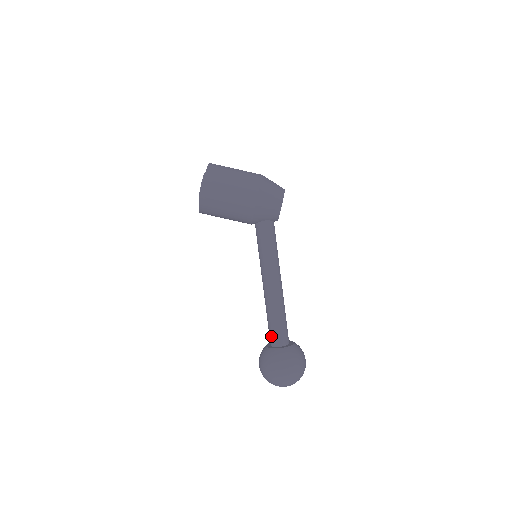
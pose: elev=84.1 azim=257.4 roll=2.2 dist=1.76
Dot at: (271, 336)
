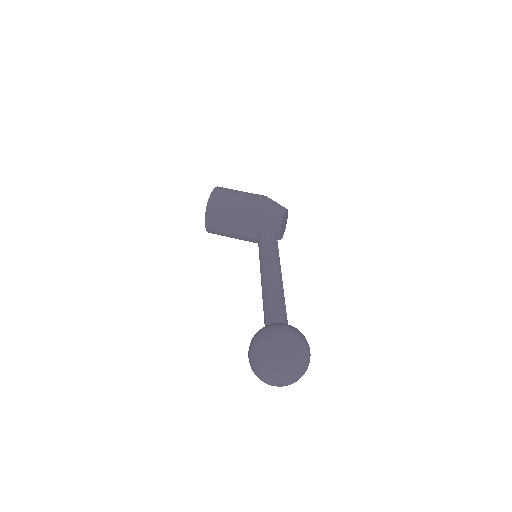
Dot at: (267, 319)
